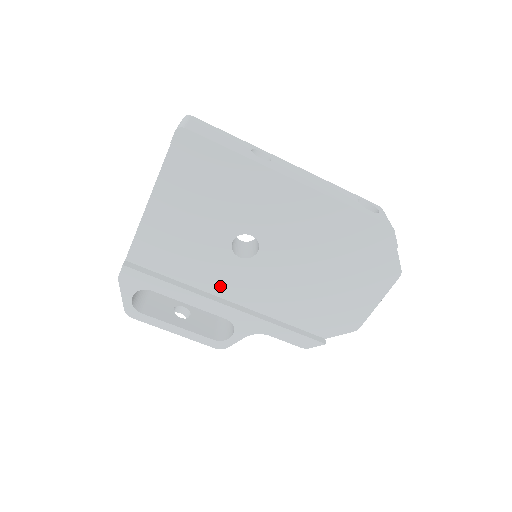
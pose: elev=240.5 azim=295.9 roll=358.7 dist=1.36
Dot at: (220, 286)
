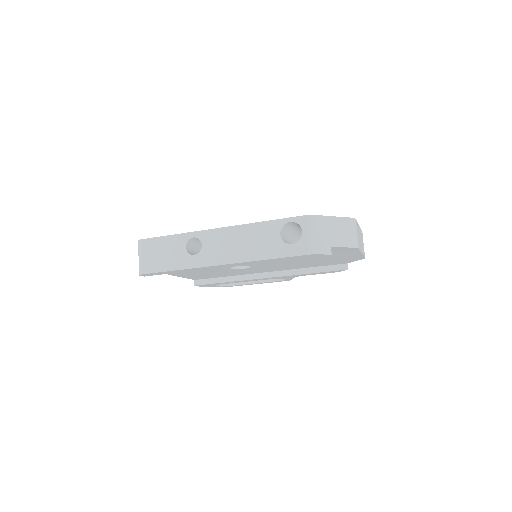
Dot at: (252, 272)
